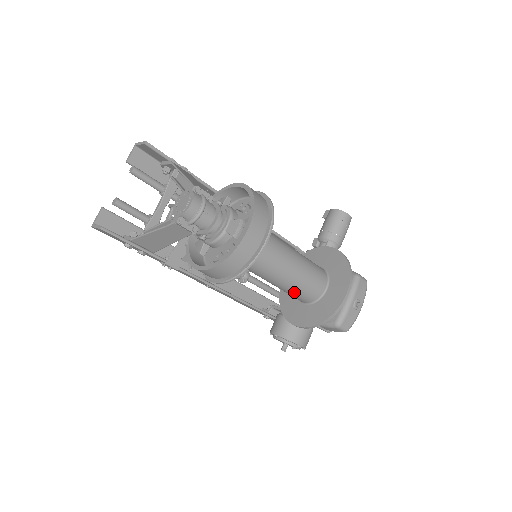
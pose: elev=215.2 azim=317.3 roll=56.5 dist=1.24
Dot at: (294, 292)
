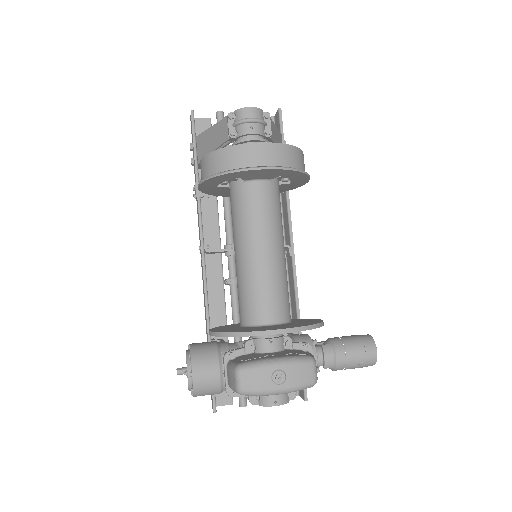
Dot at: (242, 289)
